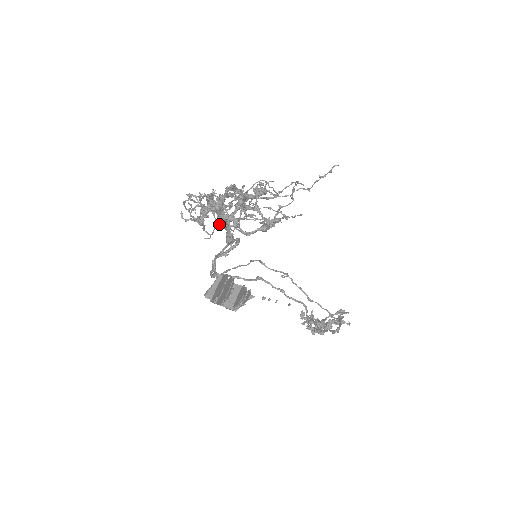
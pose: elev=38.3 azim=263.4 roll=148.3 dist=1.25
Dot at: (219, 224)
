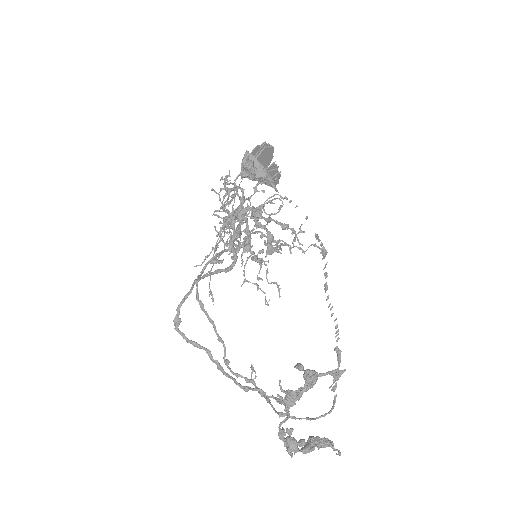
Dot at: (234, 217)
